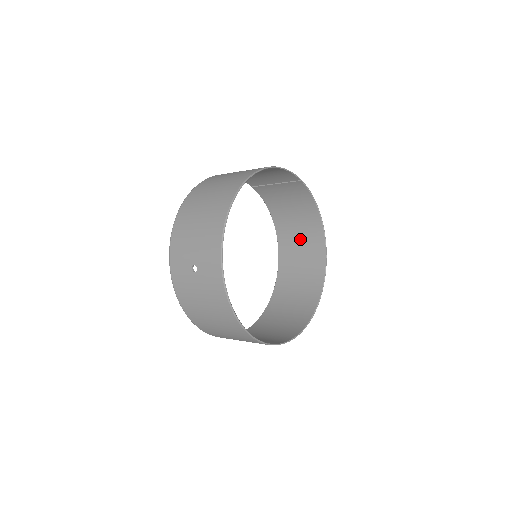
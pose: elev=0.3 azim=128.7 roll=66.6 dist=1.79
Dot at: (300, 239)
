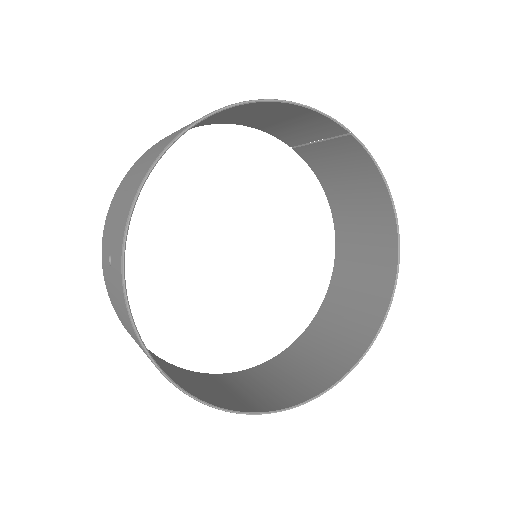
Dot at: (363, 240)
